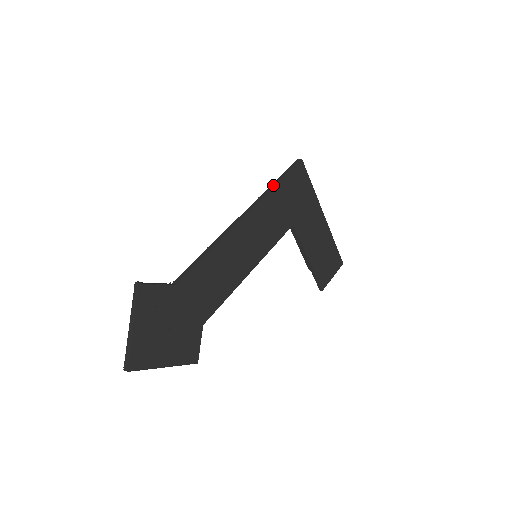
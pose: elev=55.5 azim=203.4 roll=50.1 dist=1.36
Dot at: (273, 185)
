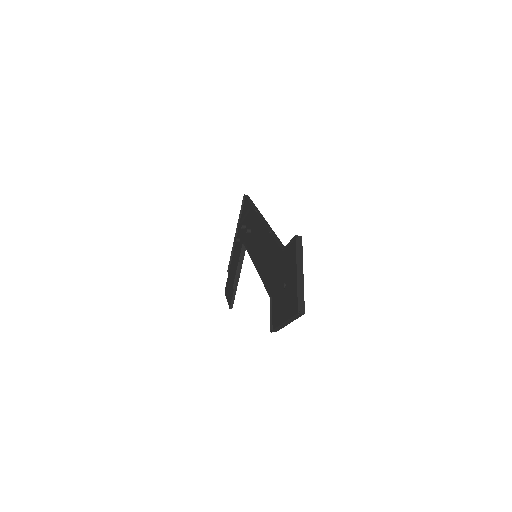
Dot at: (254, 205)
